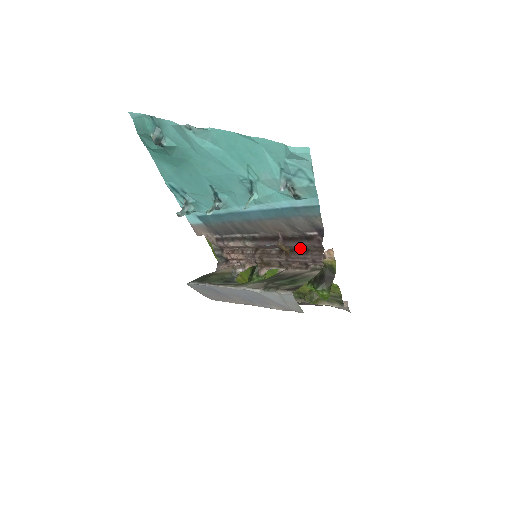
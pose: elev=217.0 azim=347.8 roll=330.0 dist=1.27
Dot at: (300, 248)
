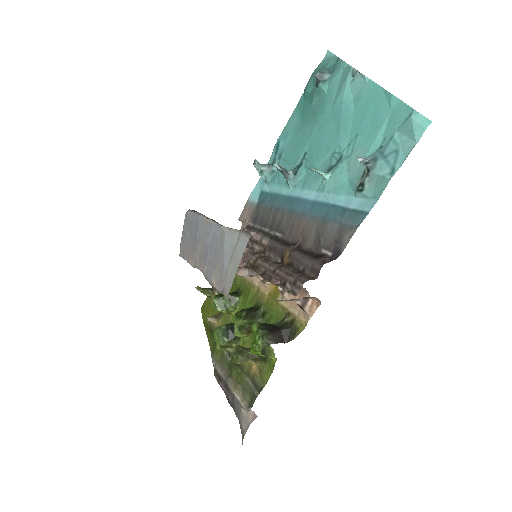
Dot at: (299, 264)
